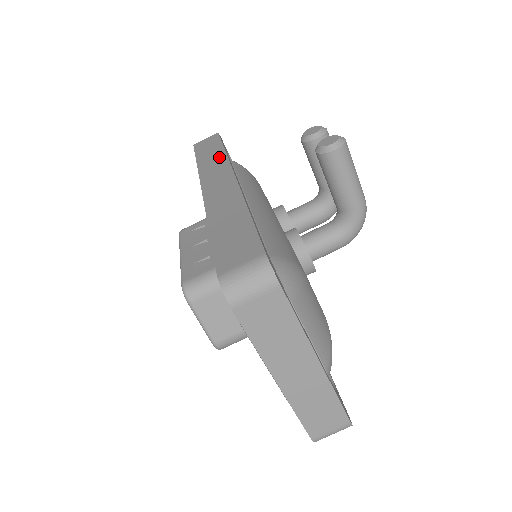
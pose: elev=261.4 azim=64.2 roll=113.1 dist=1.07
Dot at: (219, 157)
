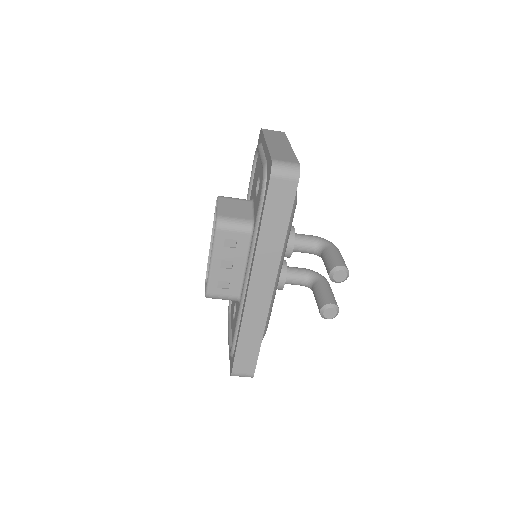
Dot at: (277, 248)
